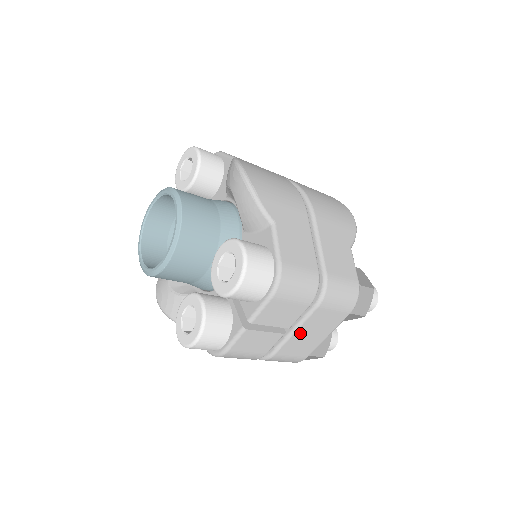
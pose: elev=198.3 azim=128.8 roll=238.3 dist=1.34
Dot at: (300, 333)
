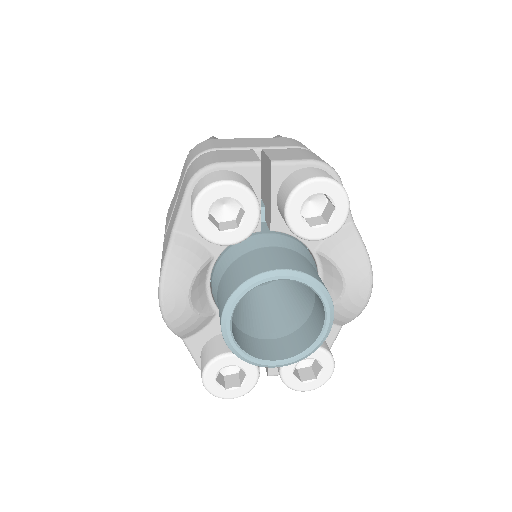
Dot at: occluded
